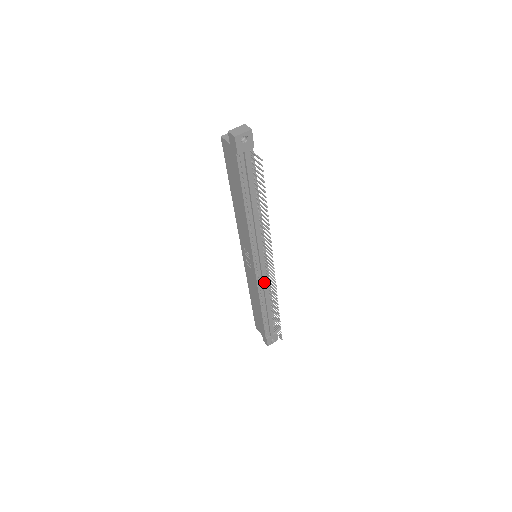
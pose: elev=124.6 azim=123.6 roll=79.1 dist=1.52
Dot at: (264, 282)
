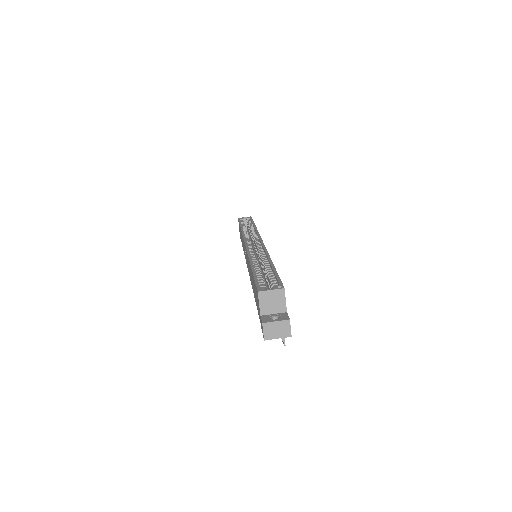
Dot at: occluded
